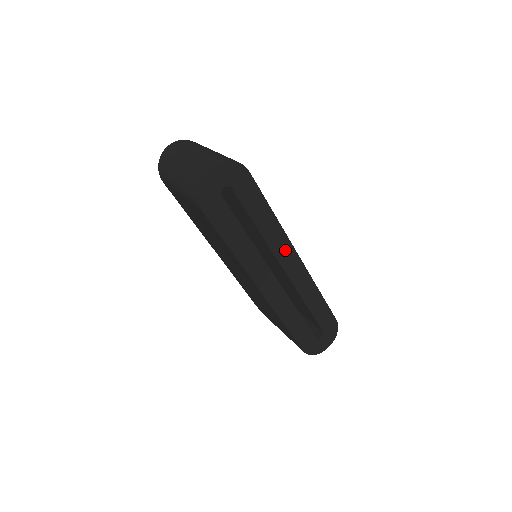
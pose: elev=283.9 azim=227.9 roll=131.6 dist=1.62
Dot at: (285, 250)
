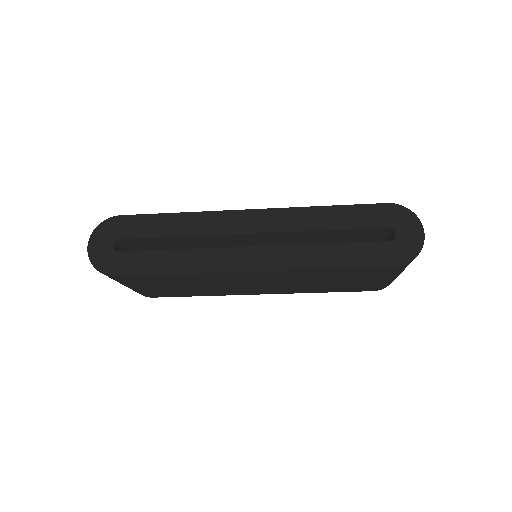
Dot at: (226, 221)
